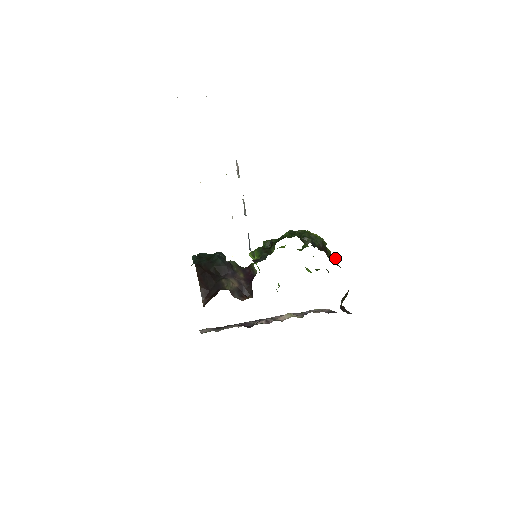
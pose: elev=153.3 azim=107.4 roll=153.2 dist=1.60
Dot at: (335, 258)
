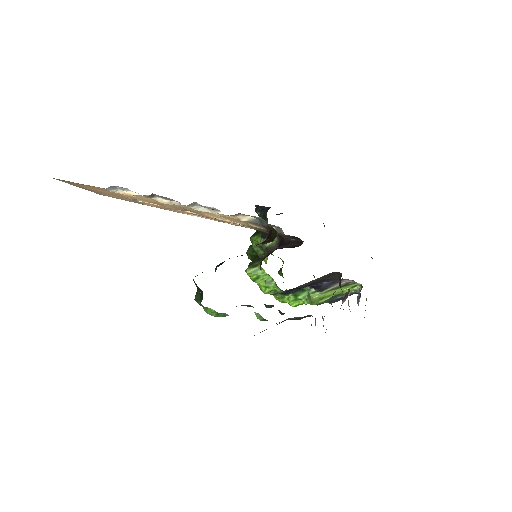
Dot at: occluded
